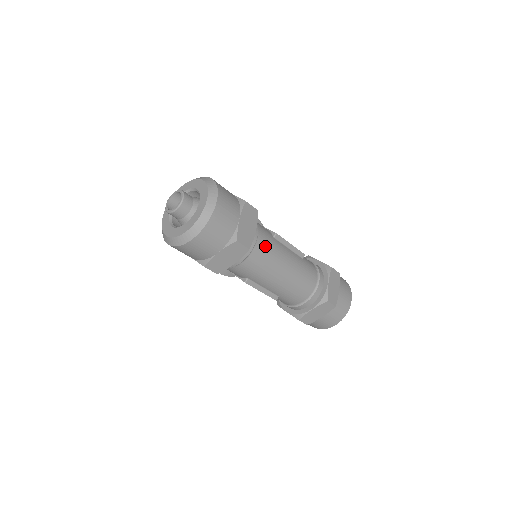
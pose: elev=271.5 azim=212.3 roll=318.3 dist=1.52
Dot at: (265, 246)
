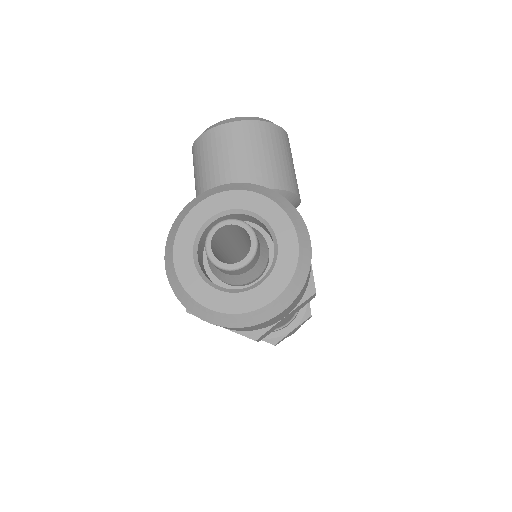
Dot at: occluded
